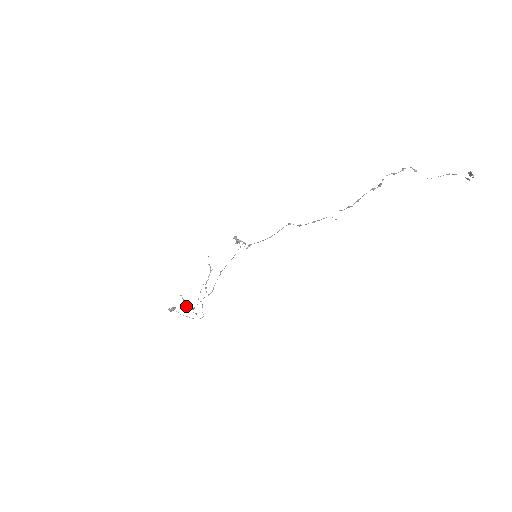
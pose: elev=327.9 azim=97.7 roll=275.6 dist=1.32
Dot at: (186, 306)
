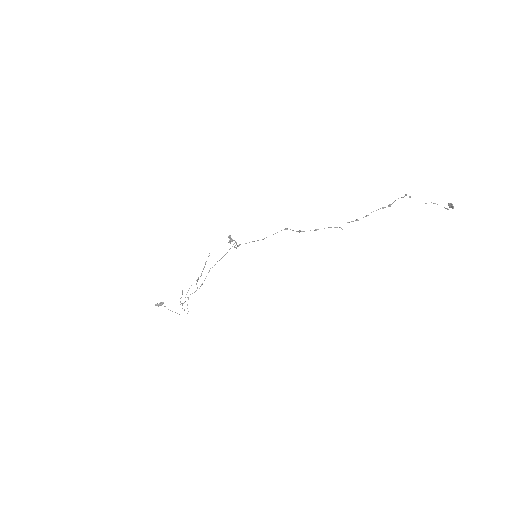
Dot at: (180, 301)
